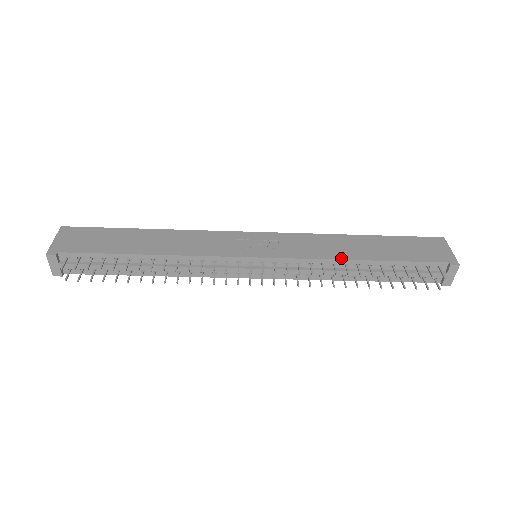
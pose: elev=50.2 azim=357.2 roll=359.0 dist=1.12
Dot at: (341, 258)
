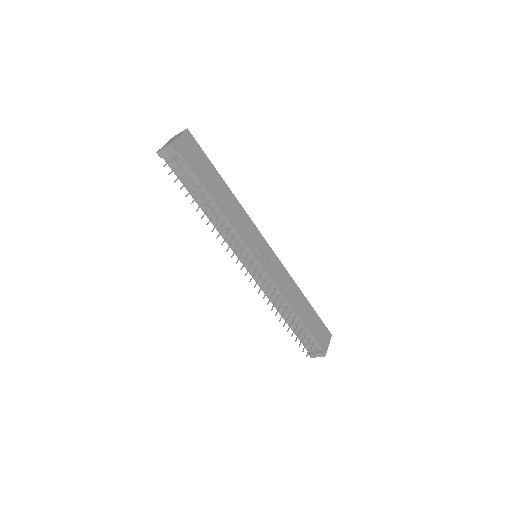
Dot at: (289, 302)
